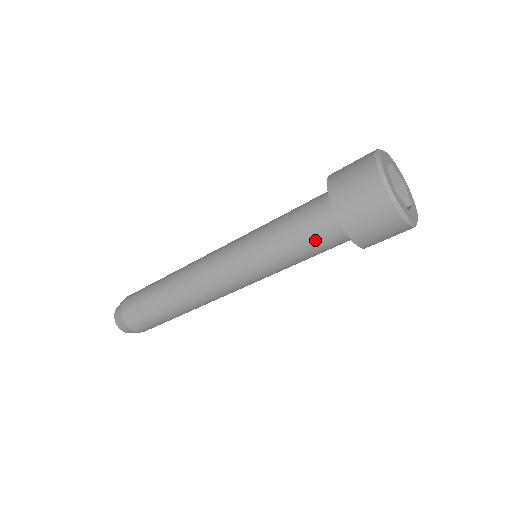
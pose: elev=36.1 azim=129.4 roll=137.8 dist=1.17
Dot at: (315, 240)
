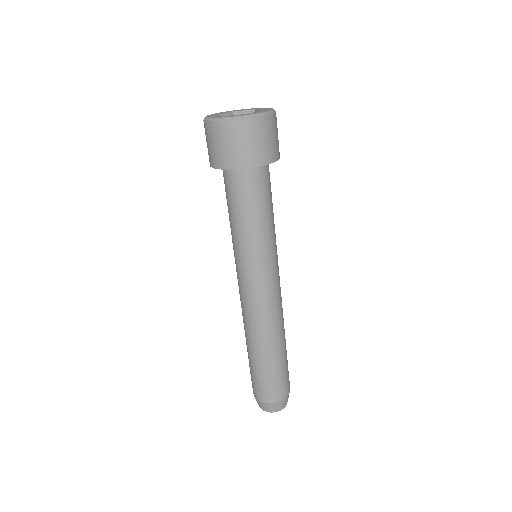
Dot at: (226, 195)
